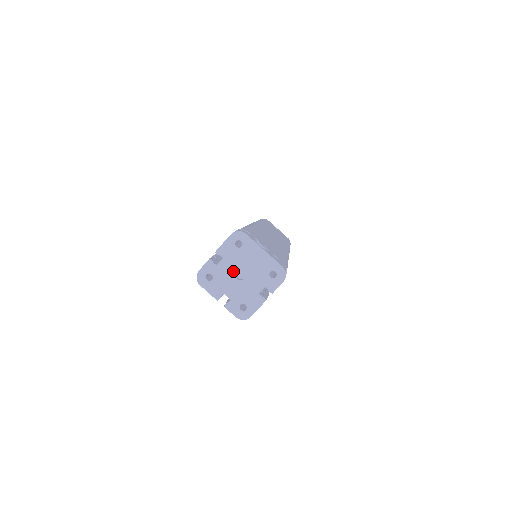
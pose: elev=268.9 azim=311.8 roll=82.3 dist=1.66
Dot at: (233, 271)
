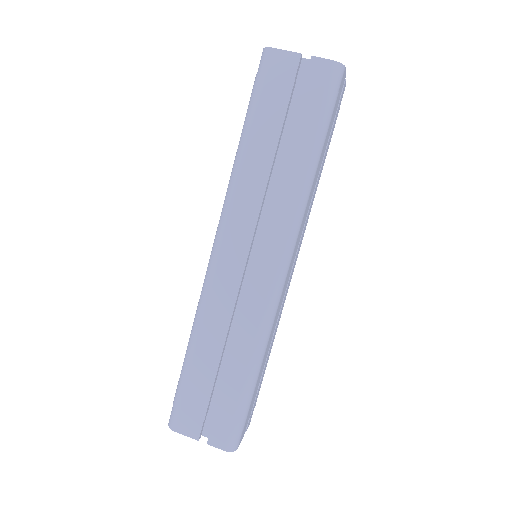
Dot at: occluded
